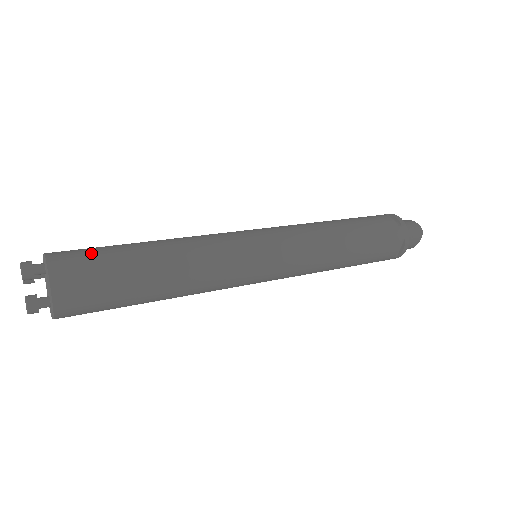
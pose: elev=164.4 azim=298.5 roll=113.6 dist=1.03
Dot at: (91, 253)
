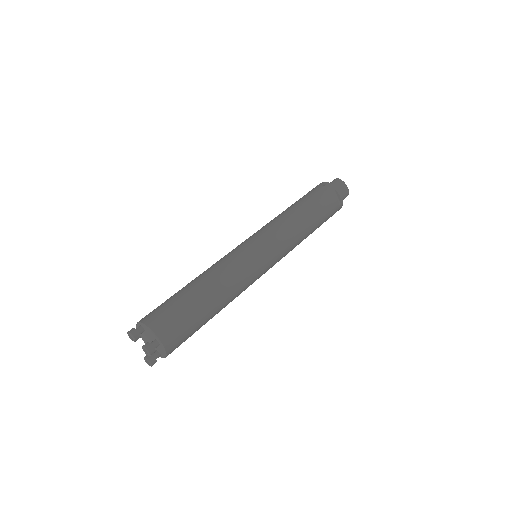
Dot at: (183, 324)
